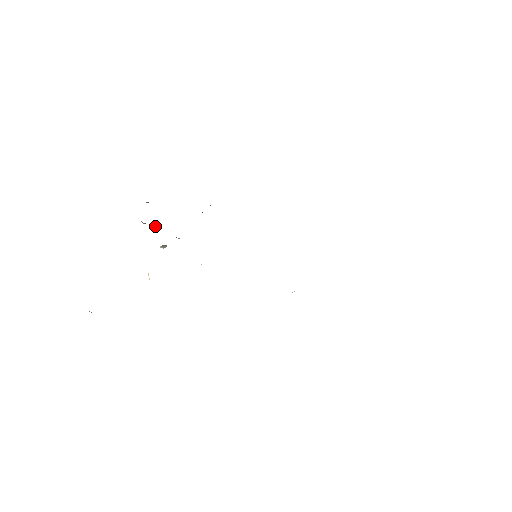
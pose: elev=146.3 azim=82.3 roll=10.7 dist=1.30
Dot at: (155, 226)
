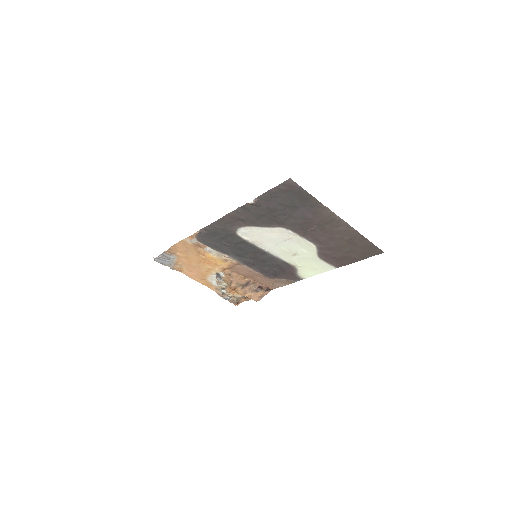
Dot at: (226, 291)
